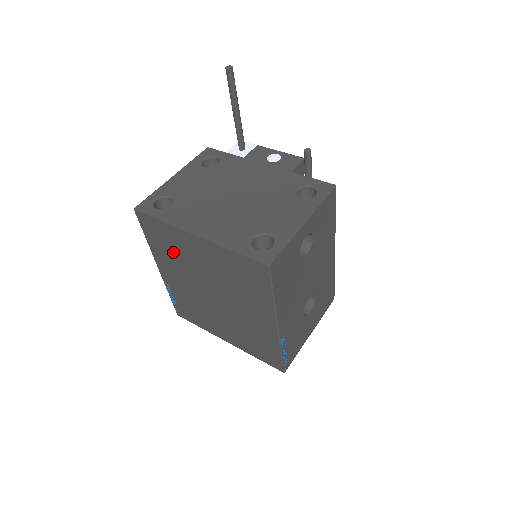
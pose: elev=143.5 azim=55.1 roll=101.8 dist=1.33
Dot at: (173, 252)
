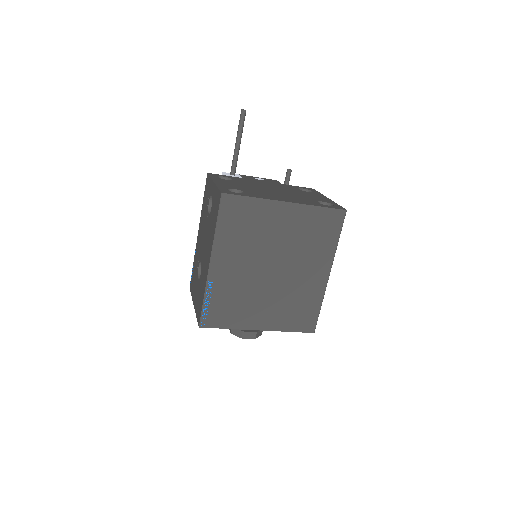
Dot at: (248, 231)
